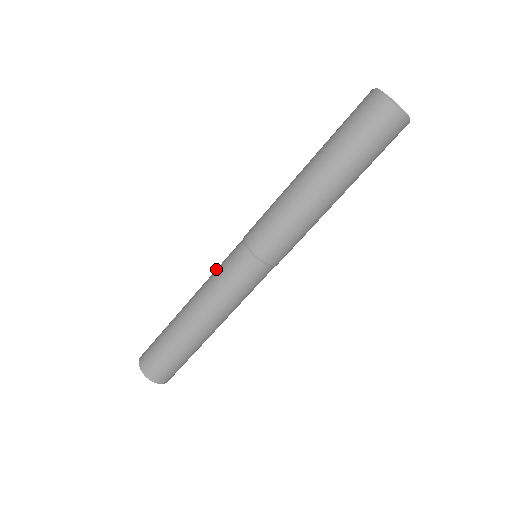
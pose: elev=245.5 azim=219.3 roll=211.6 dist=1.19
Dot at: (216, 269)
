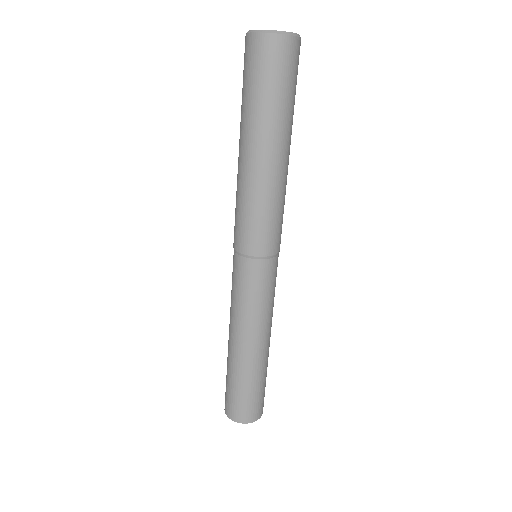
Dot at: (231, 292)
